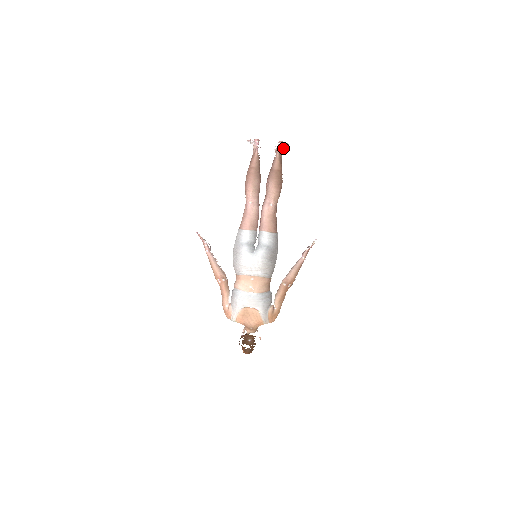
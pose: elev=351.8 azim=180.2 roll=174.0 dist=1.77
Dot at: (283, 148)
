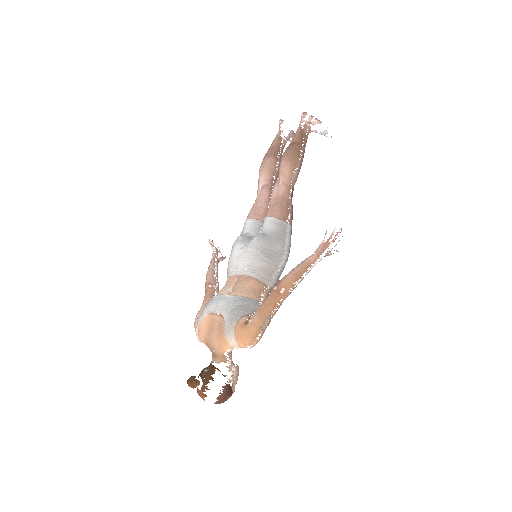
Dot at: (310, 123)
